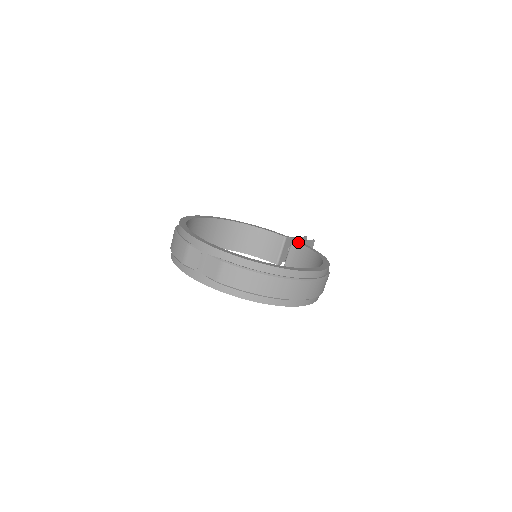
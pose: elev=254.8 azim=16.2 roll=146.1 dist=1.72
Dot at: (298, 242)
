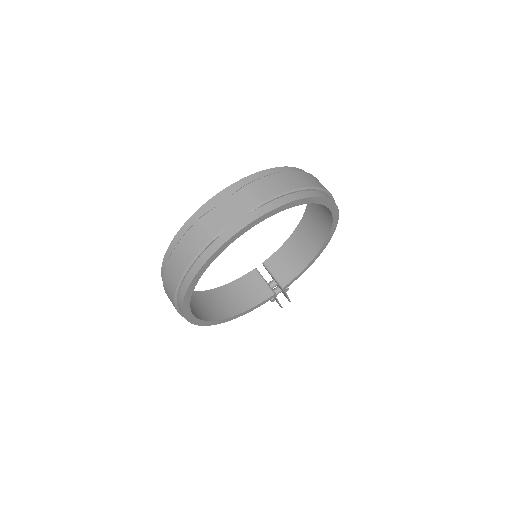
Dot at: (269, 257)
